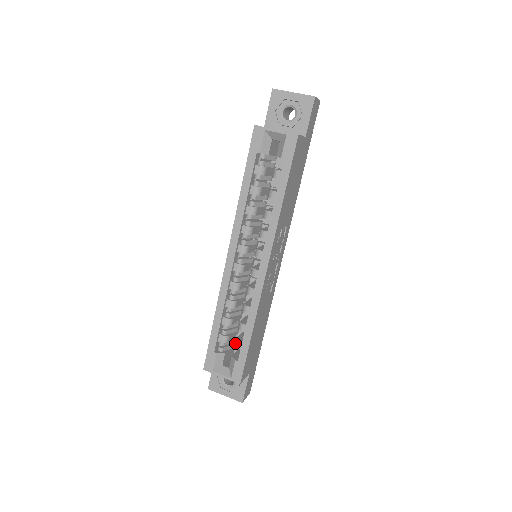
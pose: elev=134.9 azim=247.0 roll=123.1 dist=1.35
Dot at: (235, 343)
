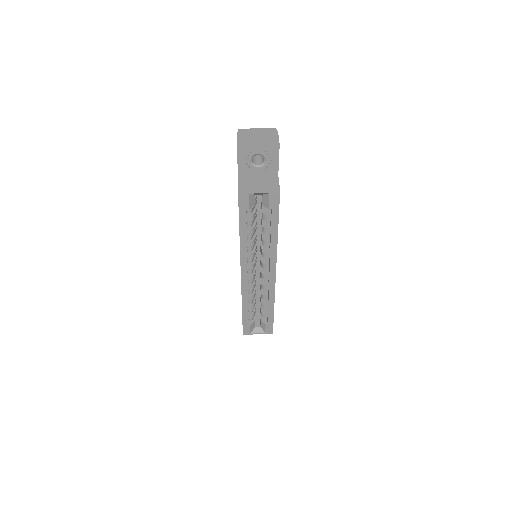
Dot at: (261, 314)
